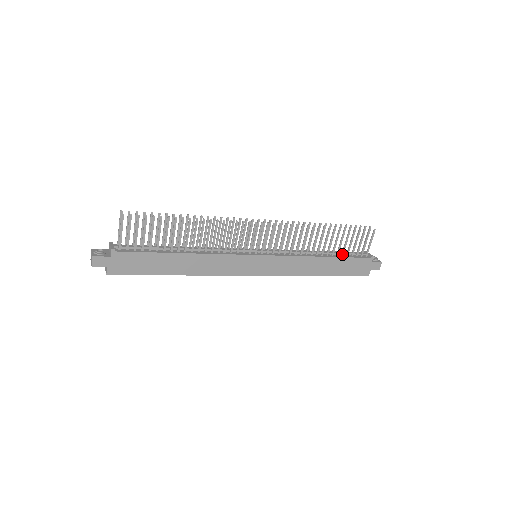
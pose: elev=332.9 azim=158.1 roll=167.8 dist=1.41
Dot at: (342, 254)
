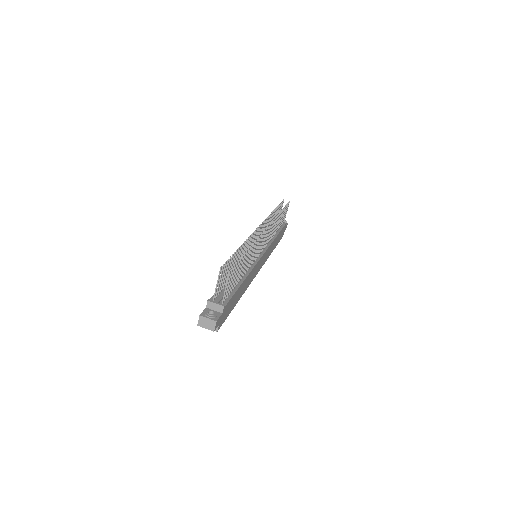
Dot at: (279, 228)
